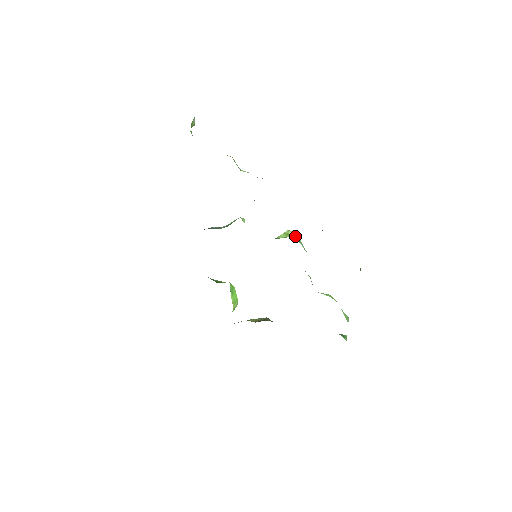
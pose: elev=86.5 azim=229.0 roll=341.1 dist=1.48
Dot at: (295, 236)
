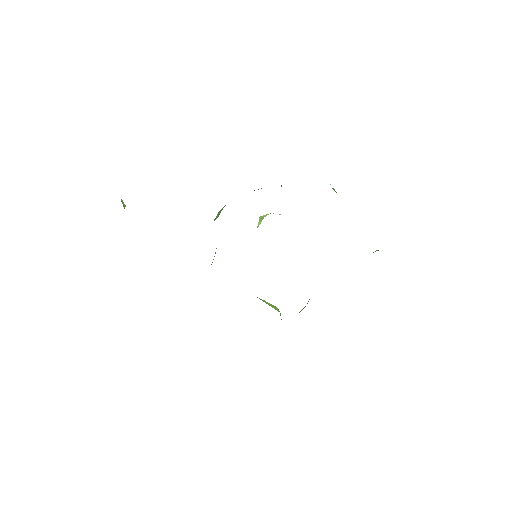
Dot at: (268, 214)
